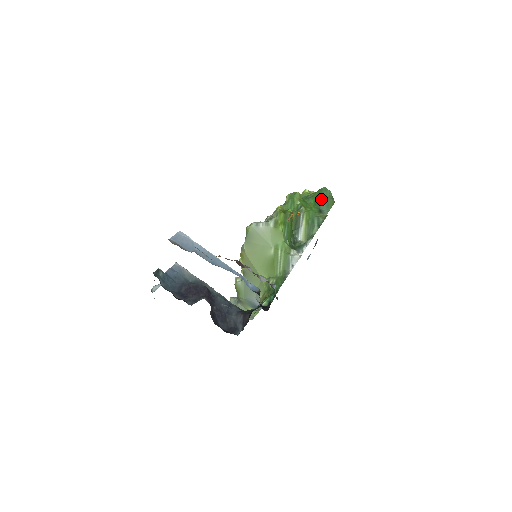
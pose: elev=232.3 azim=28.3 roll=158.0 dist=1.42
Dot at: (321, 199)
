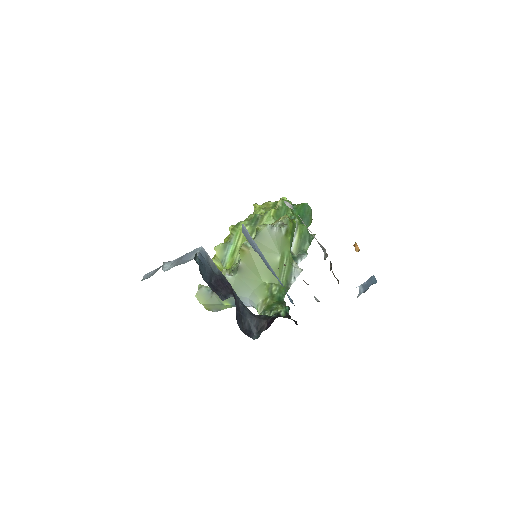
Dot at: (304, 214)
